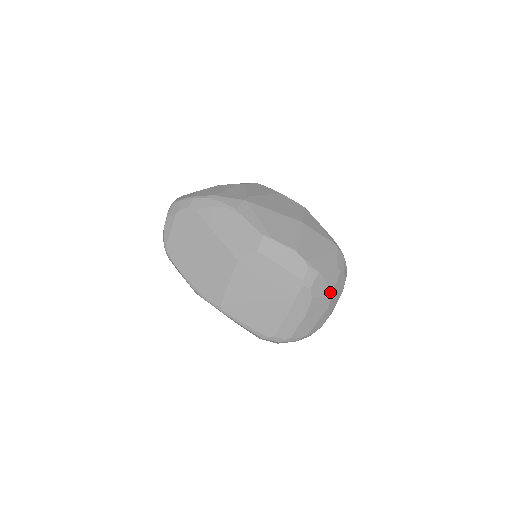
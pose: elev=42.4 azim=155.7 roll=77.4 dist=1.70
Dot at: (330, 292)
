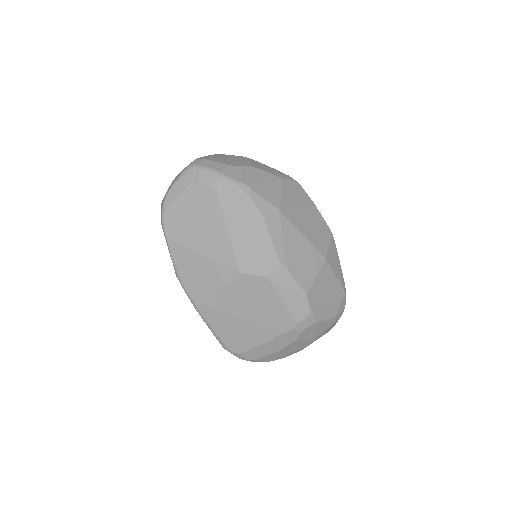
Dot at: (315, 337)
